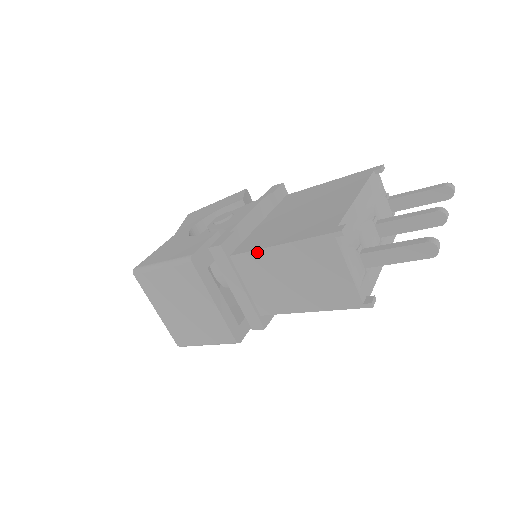
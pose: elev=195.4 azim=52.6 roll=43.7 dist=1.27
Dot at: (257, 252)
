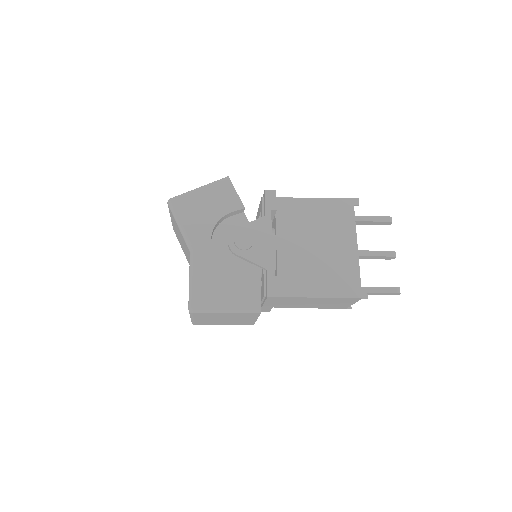
Dot at: (302, 298)
